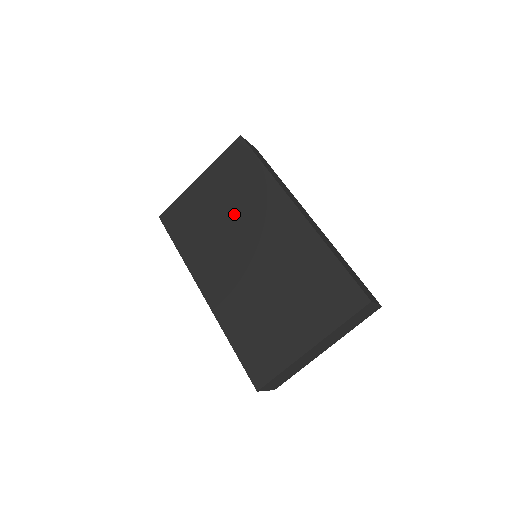
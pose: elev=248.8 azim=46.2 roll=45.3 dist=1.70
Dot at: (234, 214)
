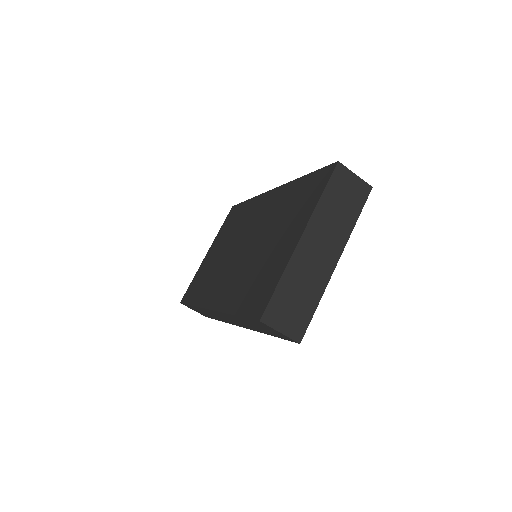
Dot at: (231, 241)
